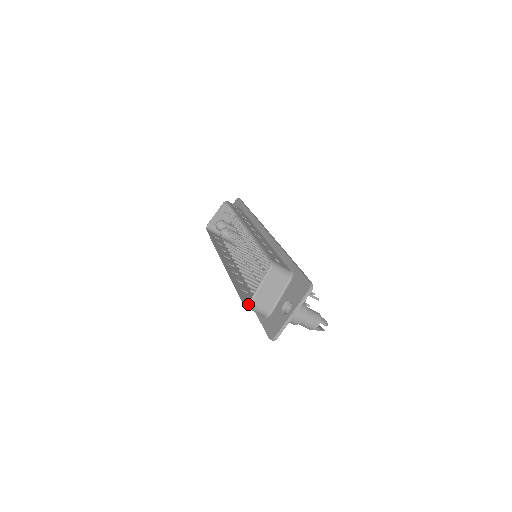
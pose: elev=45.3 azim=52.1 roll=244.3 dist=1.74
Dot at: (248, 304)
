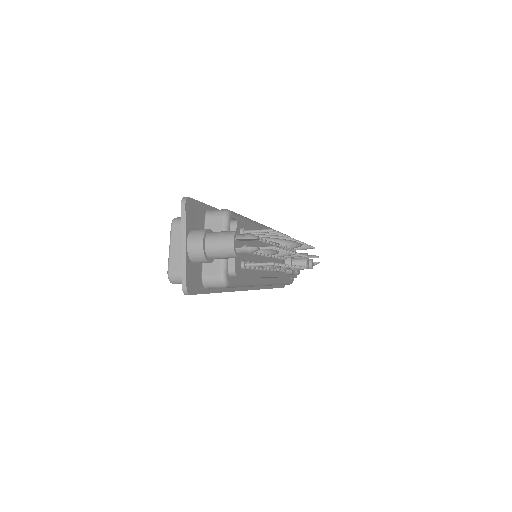
Dot at: (168, 276)
